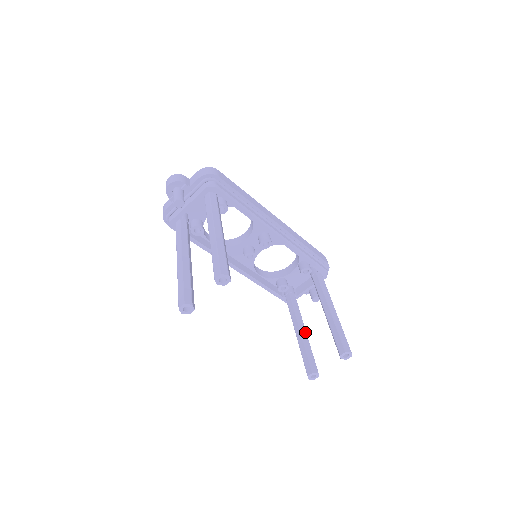
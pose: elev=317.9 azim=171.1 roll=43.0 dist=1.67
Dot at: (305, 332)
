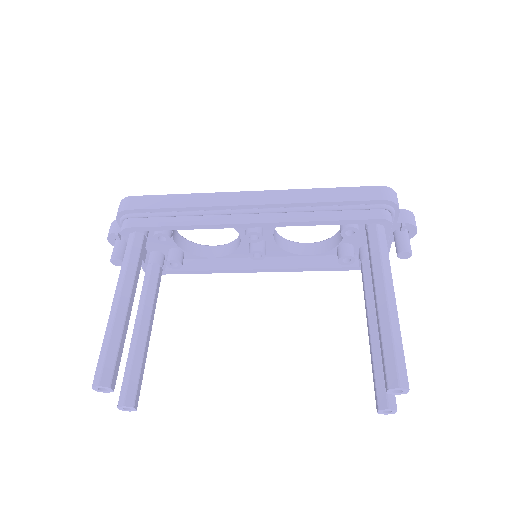
Dot at: (376, 331)
